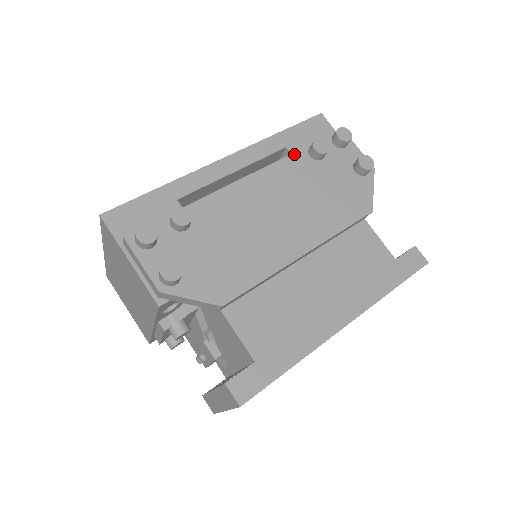
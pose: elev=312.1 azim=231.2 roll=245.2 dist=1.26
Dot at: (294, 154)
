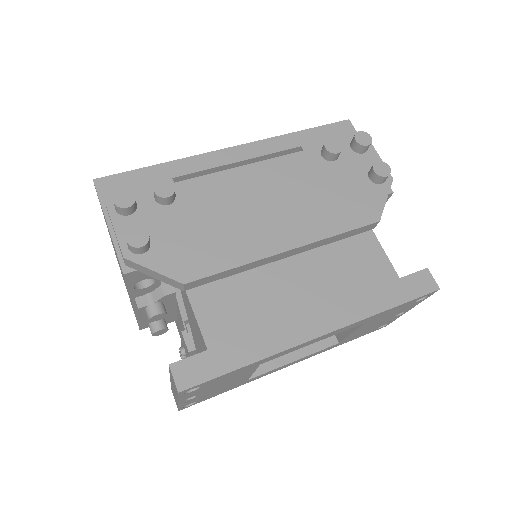
Dot at: (304, 151)
